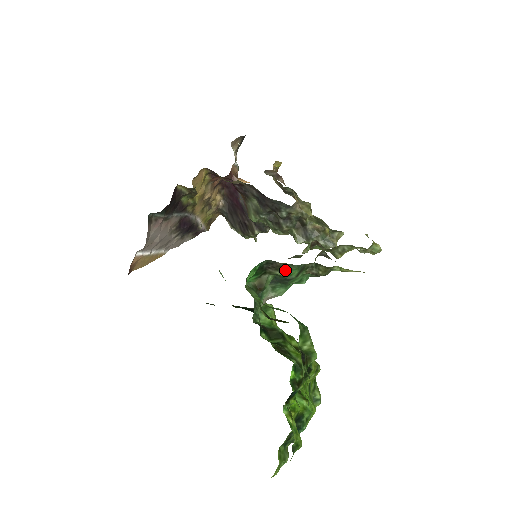
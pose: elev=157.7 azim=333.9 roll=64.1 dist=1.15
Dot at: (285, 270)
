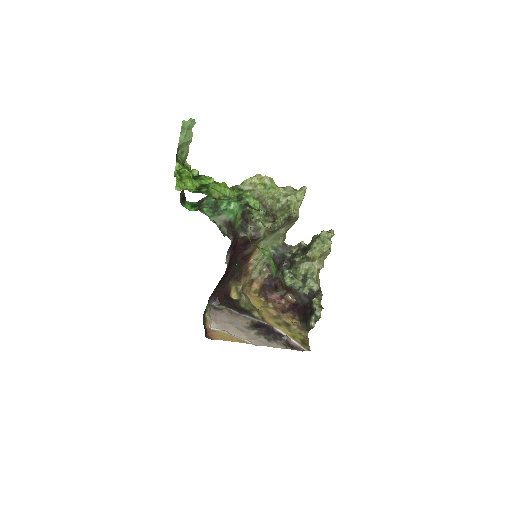
Dot at: (207, 199)
